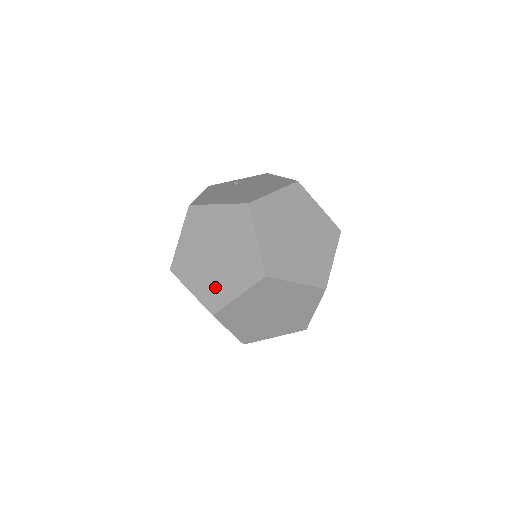
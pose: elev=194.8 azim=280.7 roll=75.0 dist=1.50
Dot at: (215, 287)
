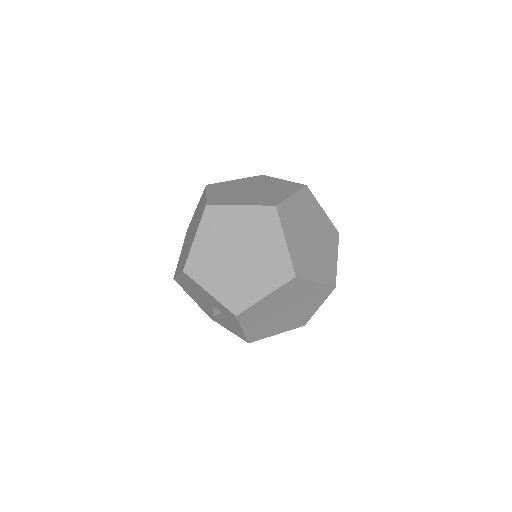
Dot at: (265, 197)
